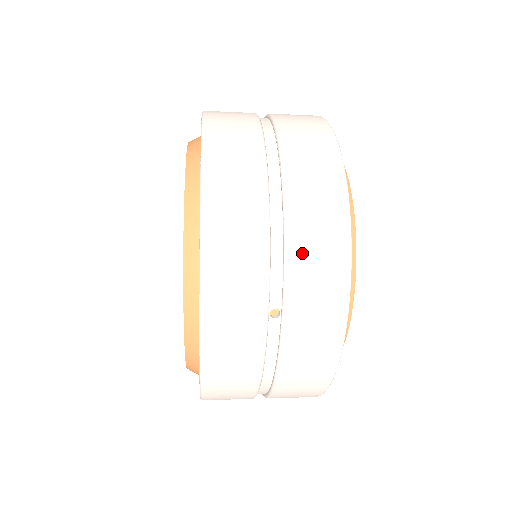
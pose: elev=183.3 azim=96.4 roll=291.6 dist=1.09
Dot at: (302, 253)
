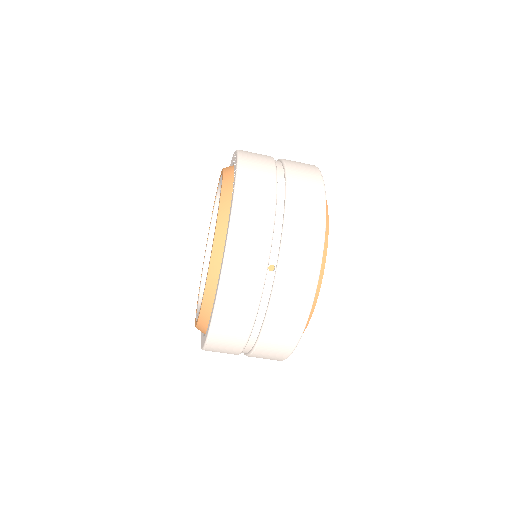
Dot at: (294, 230)
